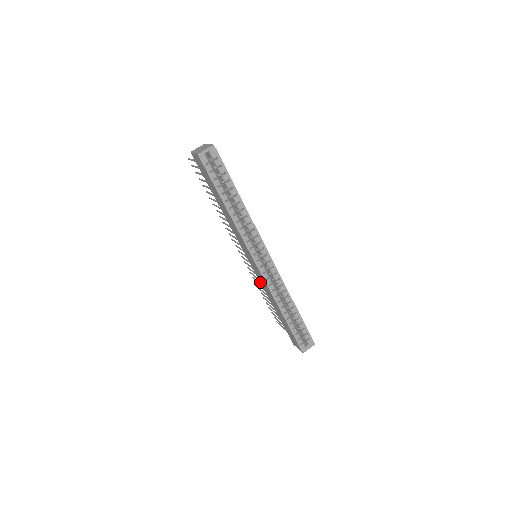
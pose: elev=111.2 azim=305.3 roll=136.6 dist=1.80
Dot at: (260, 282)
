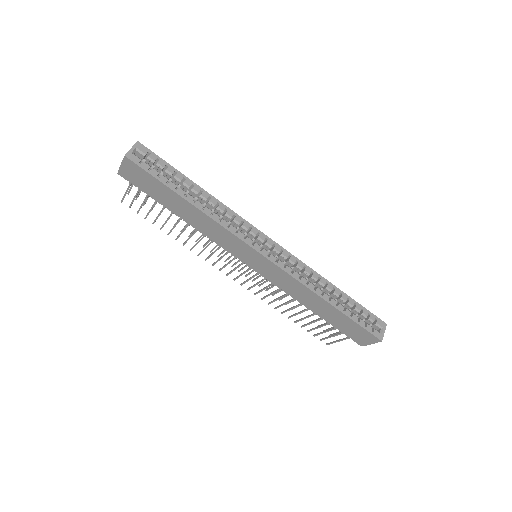
Dot at: (279, 286)
